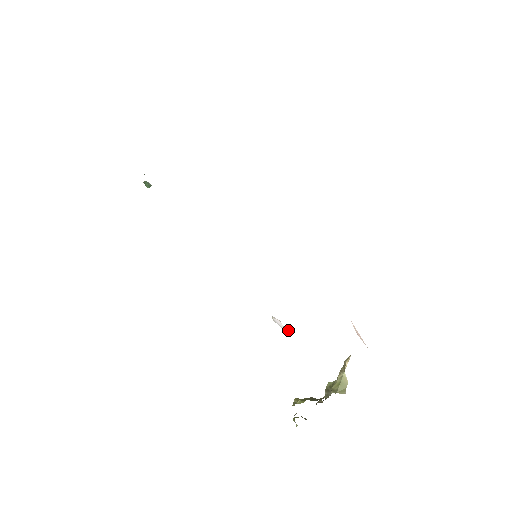
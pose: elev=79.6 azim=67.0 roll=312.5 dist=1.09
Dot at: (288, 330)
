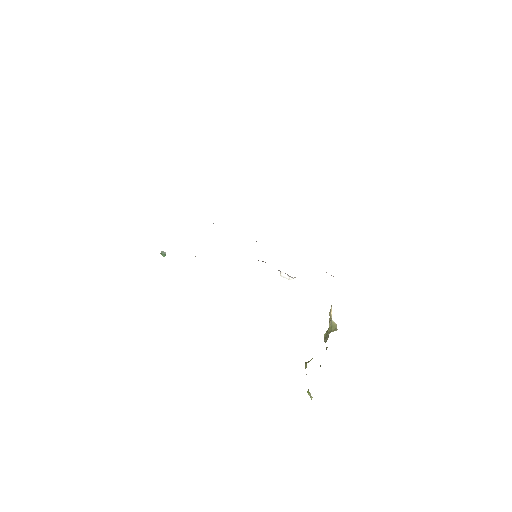
Dot at: (292, 278)
